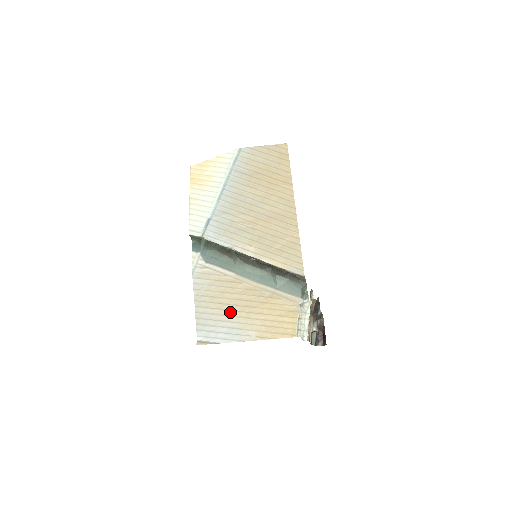
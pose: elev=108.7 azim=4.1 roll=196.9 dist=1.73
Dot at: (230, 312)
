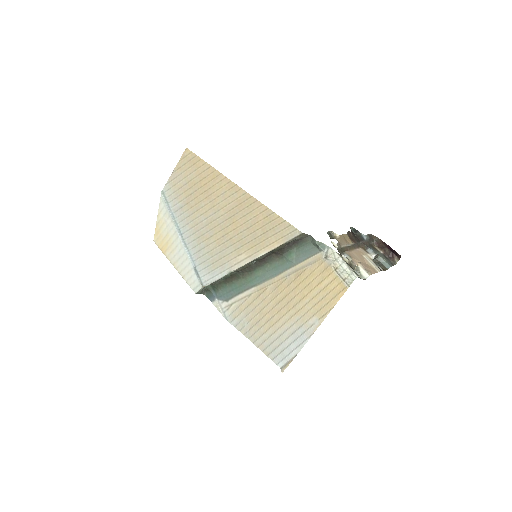
Dot at: (281, 321)
